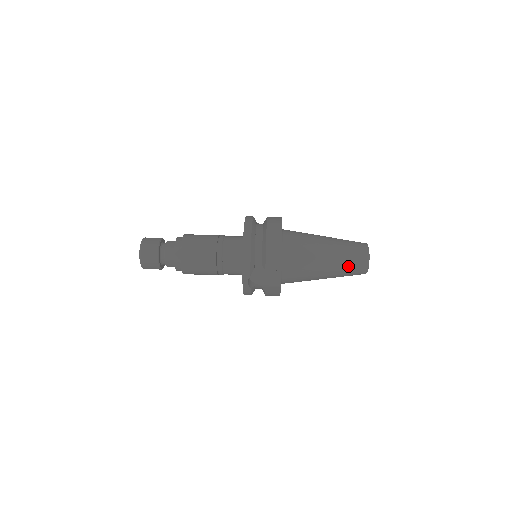
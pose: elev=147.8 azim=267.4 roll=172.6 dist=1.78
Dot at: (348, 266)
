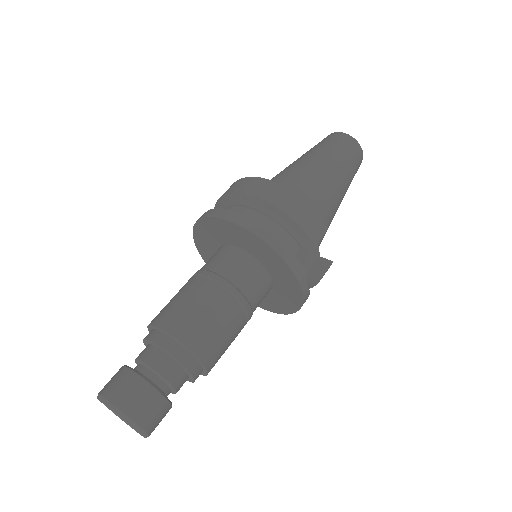
Dot at: (352, 167)
